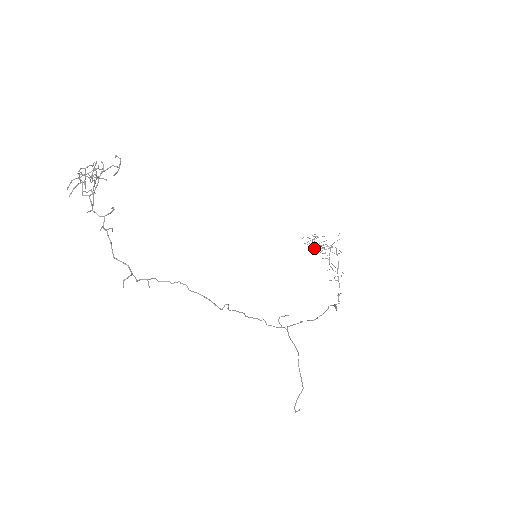
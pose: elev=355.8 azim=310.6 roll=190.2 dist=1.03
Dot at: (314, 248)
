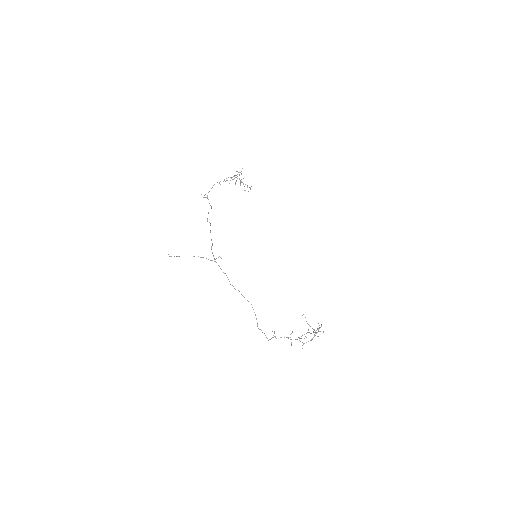
Dot at: occluded
